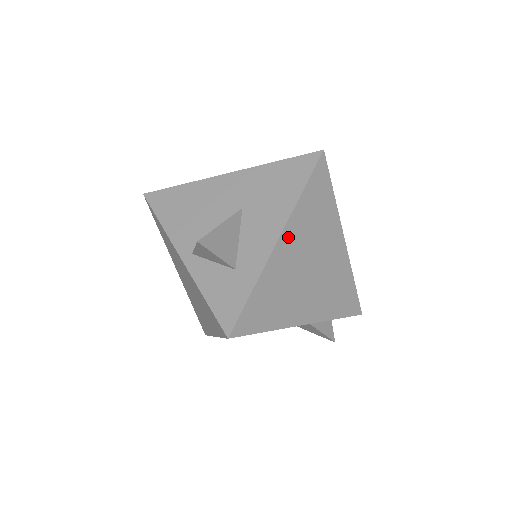
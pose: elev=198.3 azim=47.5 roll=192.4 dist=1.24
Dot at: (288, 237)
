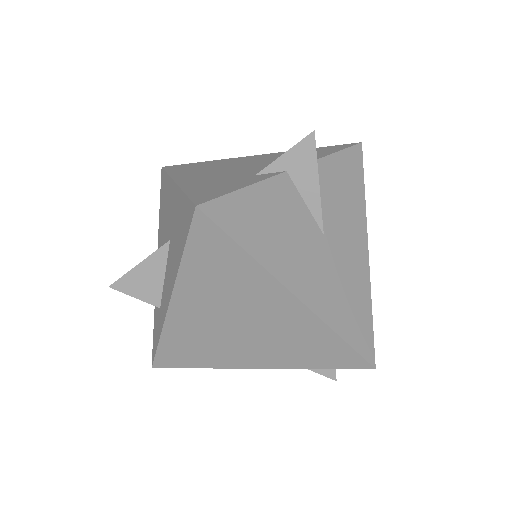
Dot at: (184, 301)
